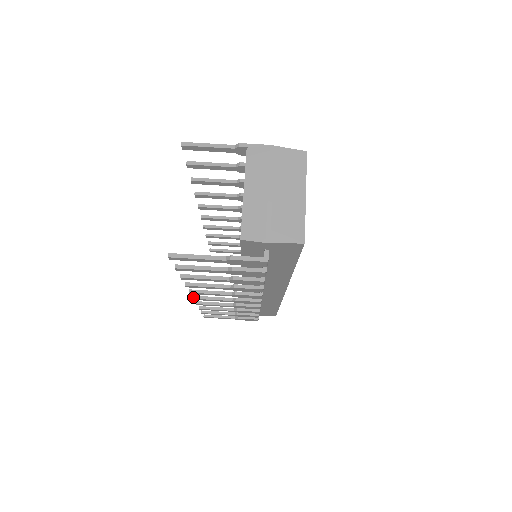
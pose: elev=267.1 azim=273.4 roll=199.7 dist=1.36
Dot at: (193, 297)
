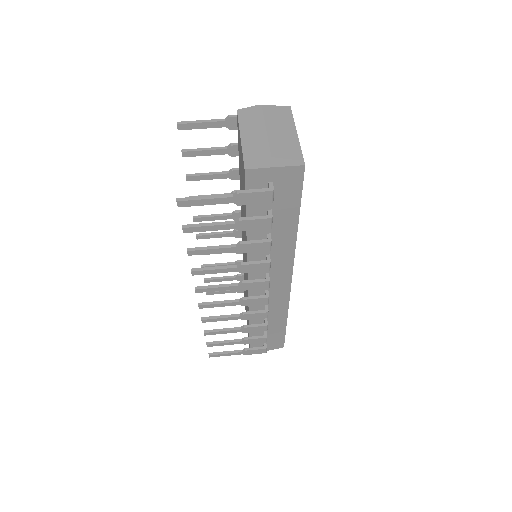
Dot at: (198, 304)
